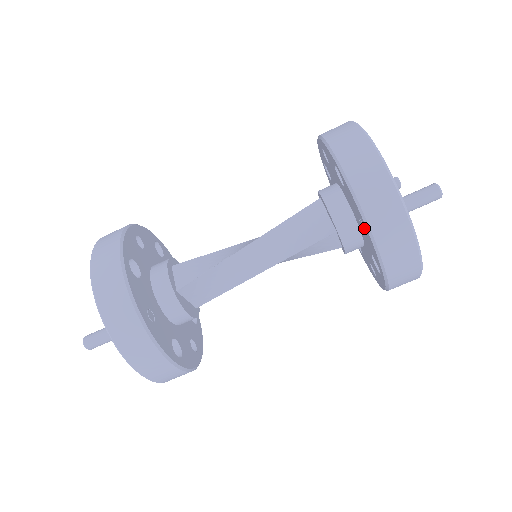
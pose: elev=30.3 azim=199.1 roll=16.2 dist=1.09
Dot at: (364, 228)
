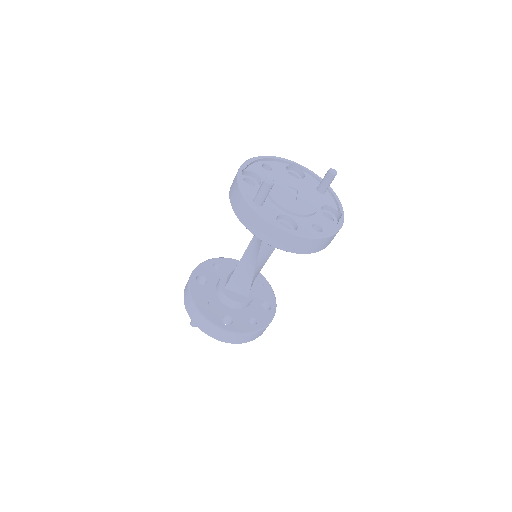
Dot at: occluded
